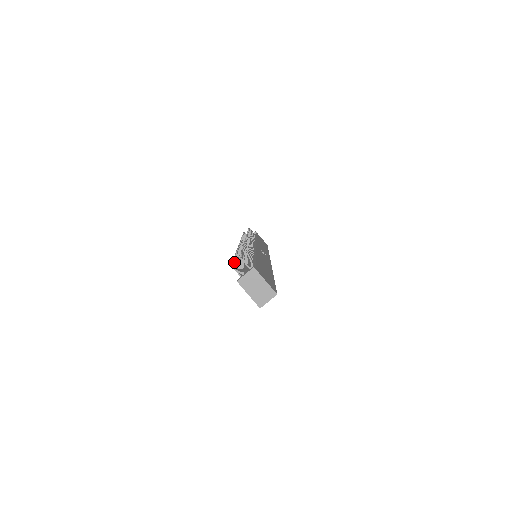
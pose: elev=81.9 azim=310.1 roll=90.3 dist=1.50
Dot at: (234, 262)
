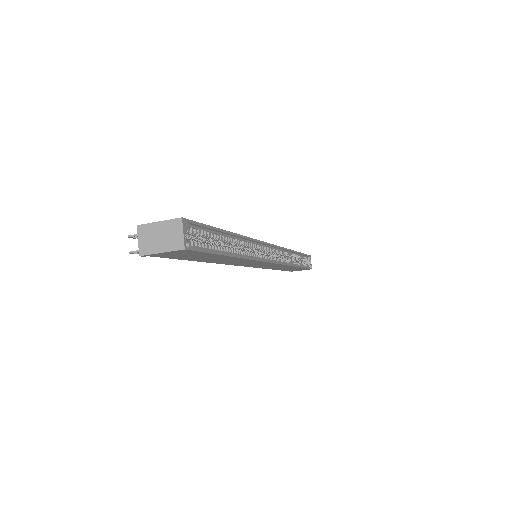
Dot at: occluded
